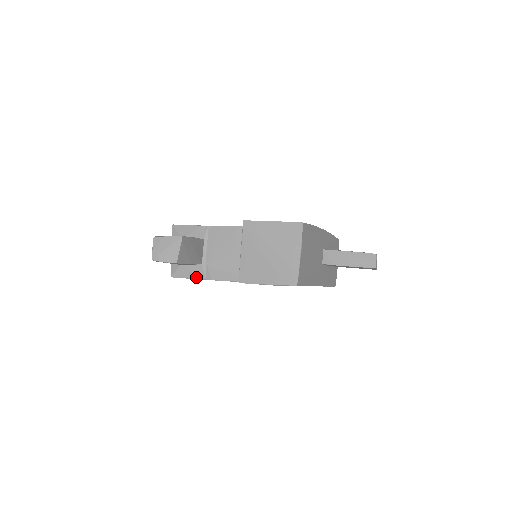
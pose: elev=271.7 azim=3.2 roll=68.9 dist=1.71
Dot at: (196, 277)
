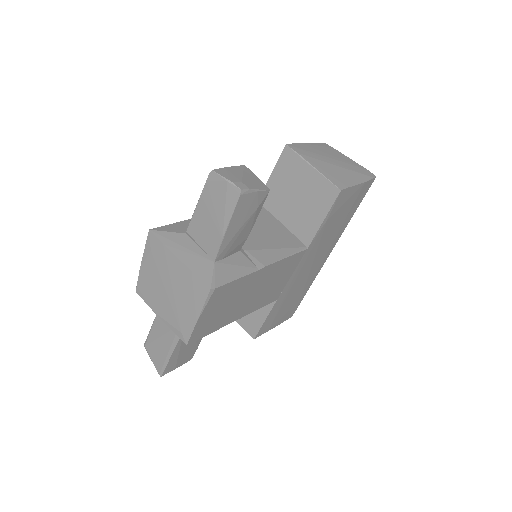
Dot at: (245, 271)
